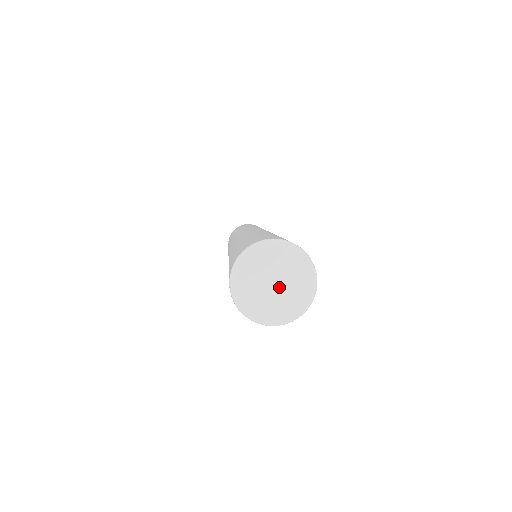
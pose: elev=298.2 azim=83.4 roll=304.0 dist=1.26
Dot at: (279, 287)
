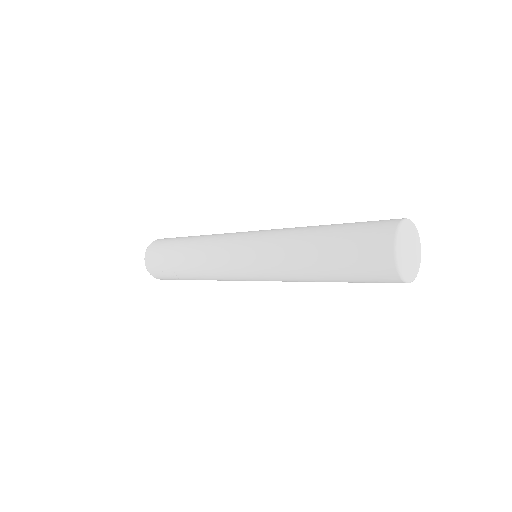
Dot at: (411, 251)
